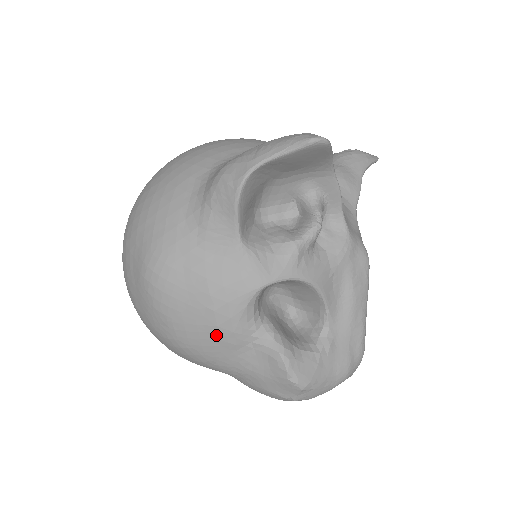
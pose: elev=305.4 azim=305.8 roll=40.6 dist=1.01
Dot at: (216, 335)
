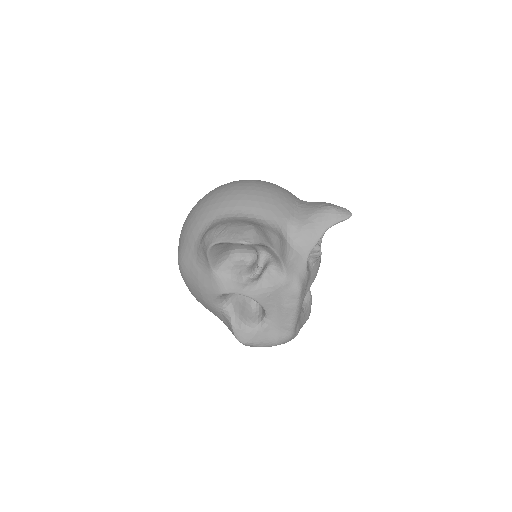
Dot at: (205, 303)
